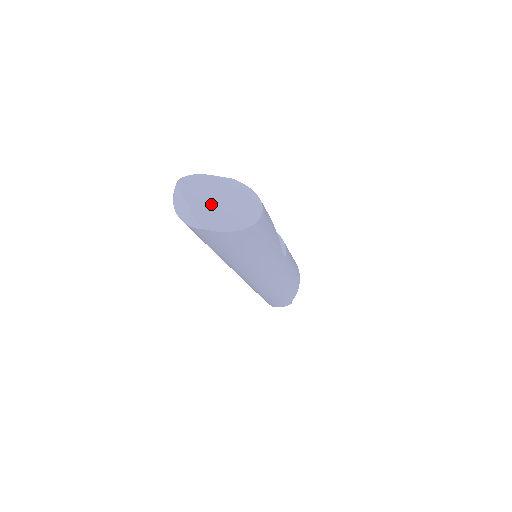
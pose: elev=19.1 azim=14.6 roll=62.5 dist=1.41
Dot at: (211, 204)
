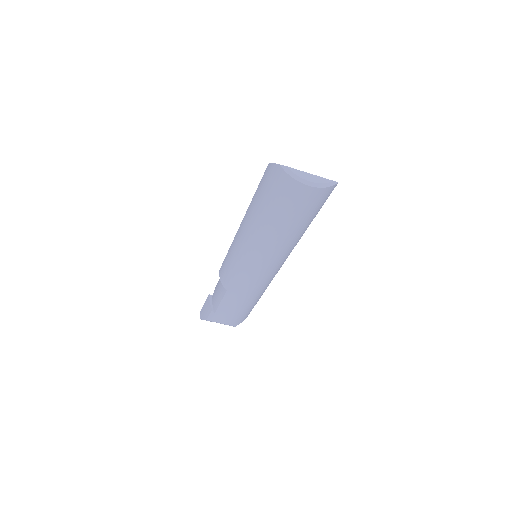
Dot at: occluded
